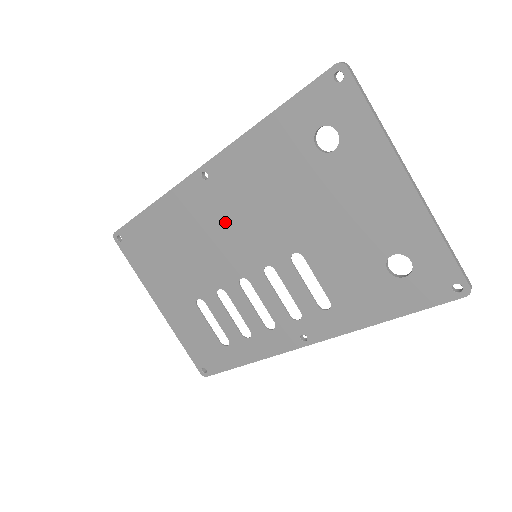
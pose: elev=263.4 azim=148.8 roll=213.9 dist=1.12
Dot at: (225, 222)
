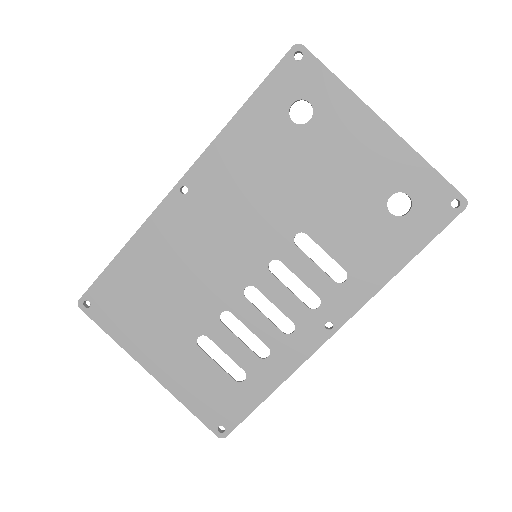
Dot at: (215, 231)
